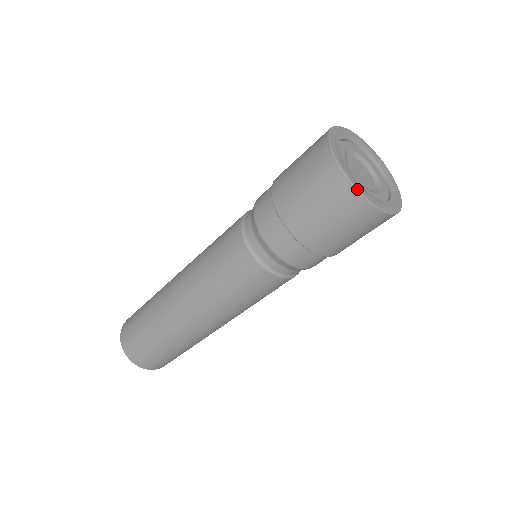
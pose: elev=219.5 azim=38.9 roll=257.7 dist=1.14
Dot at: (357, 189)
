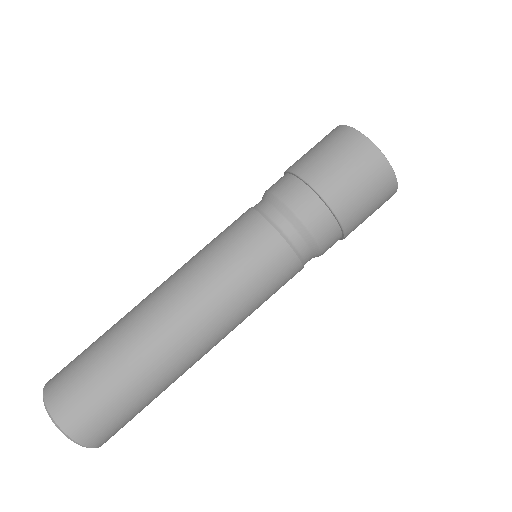
Dot at: (338, 126)
